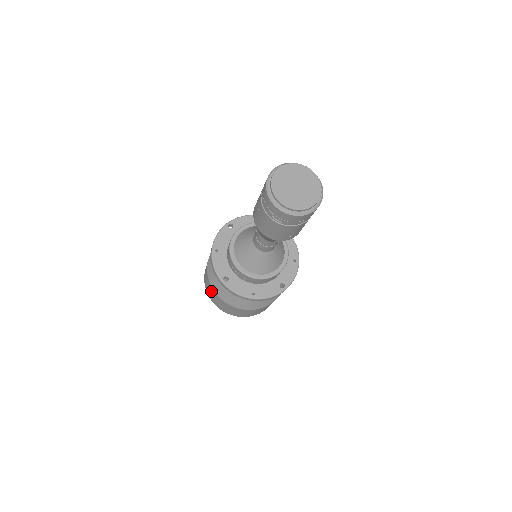
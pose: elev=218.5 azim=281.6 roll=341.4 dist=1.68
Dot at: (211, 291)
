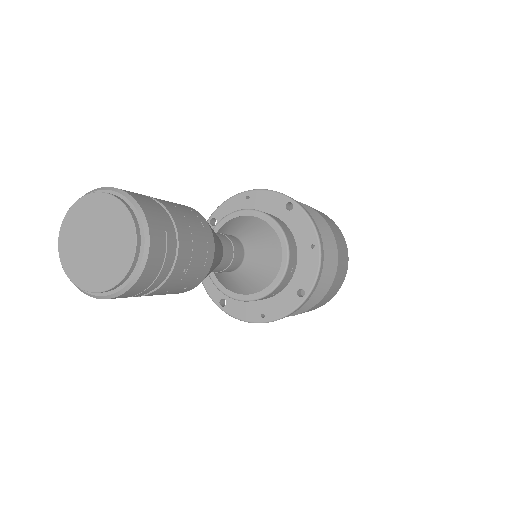
Dot at: occluded
